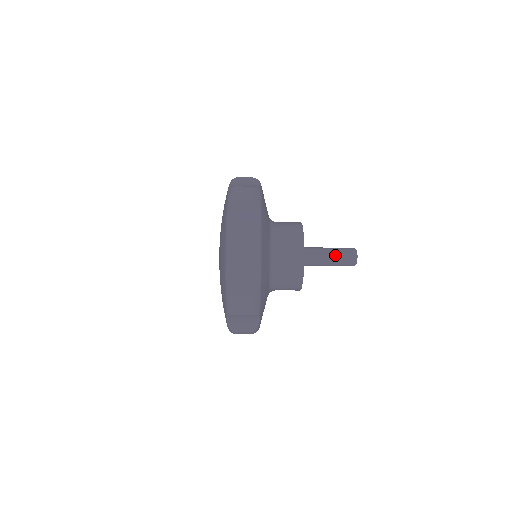
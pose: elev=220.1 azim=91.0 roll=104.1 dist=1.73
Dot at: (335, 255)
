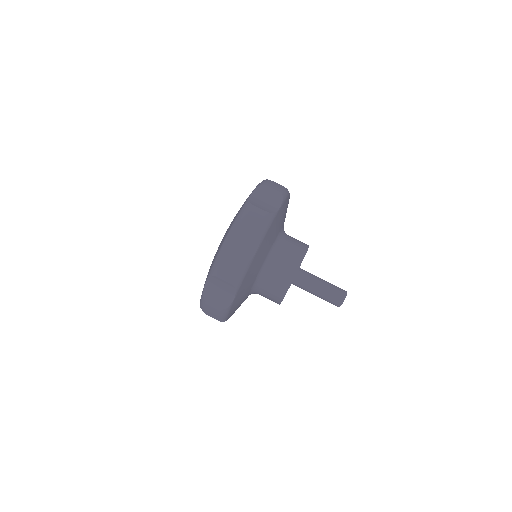
Dot at: (326, 286)
